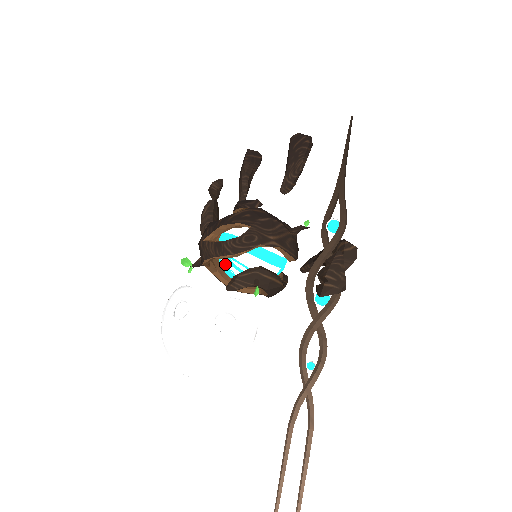
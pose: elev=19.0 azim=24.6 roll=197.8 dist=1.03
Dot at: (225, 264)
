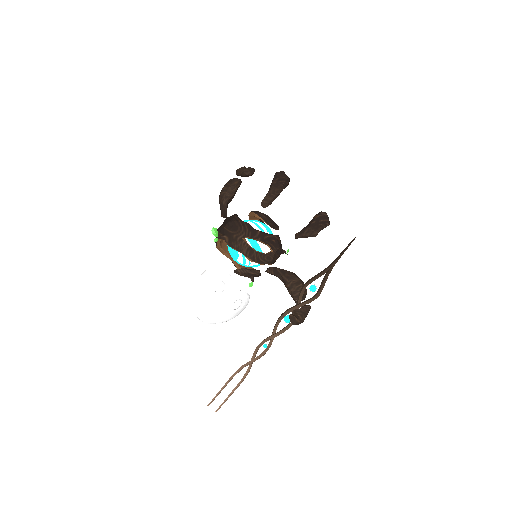
Dot at: occluded
